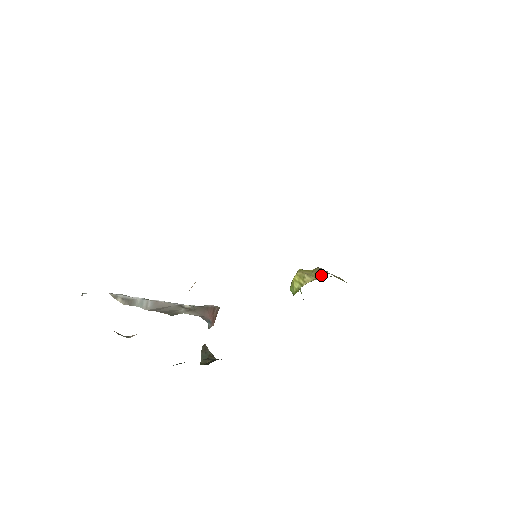
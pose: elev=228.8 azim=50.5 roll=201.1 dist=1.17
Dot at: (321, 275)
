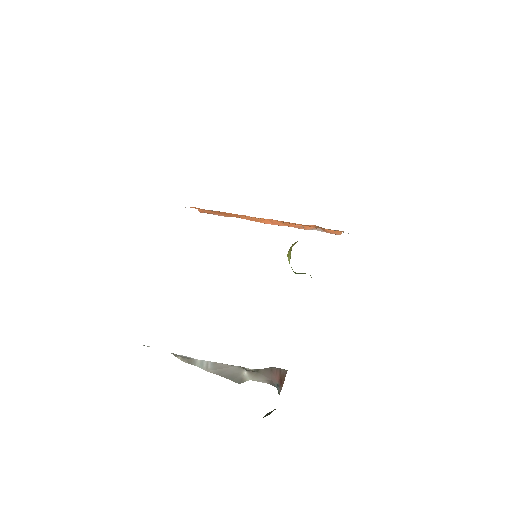
Dot at: occluded
